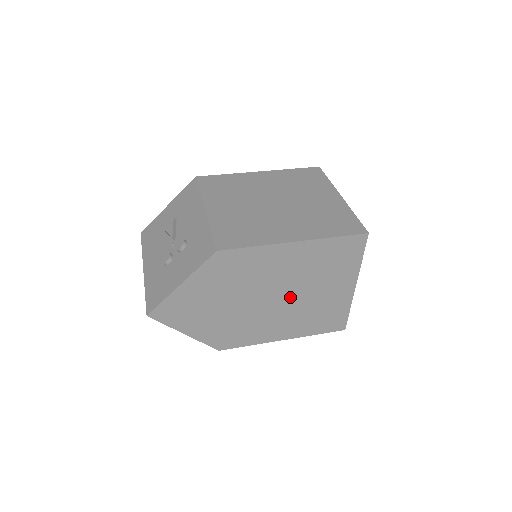
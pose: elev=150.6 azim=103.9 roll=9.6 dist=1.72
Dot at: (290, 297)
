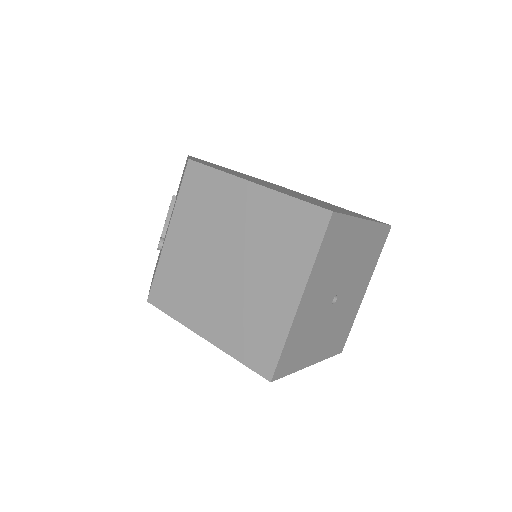
Dot at: occluded
